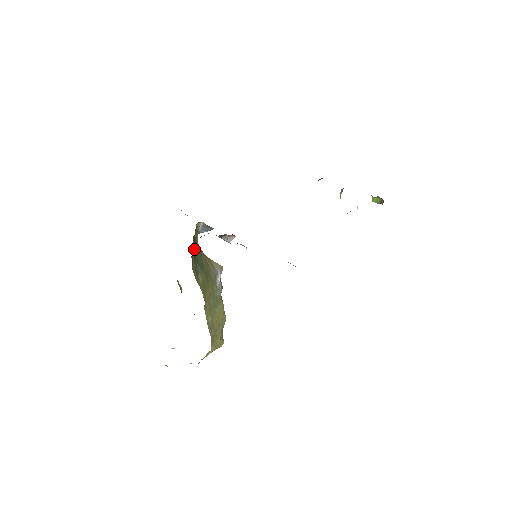
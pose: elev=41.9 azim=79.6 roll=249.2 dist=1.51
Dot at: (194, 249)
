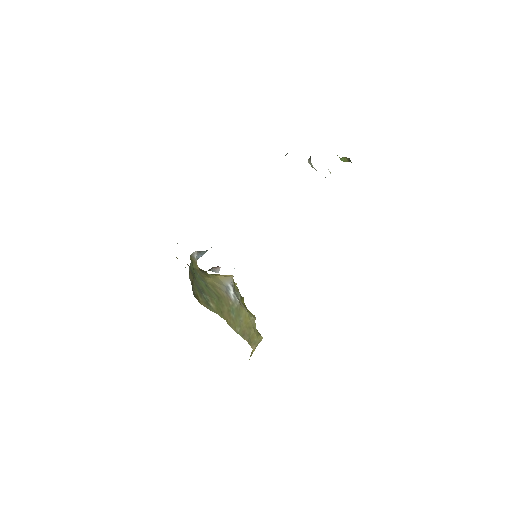
Dot at: (196, 284)
